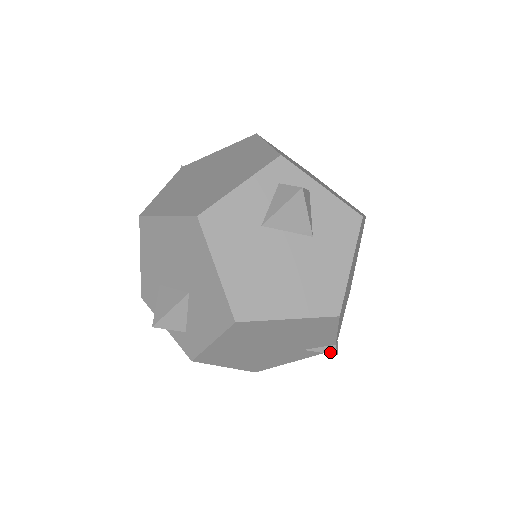
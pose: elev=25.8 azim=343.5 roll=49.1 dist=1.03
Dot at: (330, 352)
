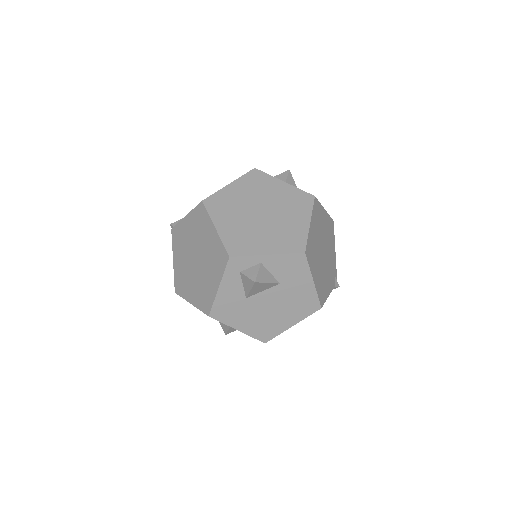
Dot at: occluded
